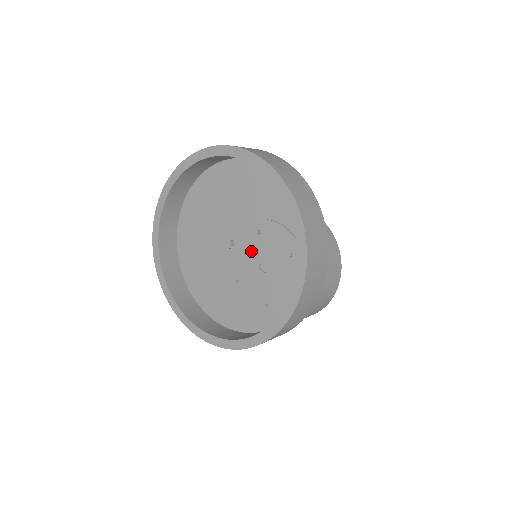
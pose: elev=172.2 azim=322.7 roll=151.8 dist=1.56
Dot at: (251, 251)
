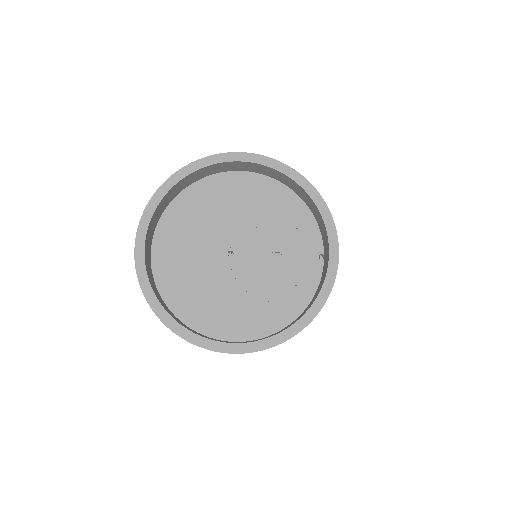
Dot at: (256, 247)
